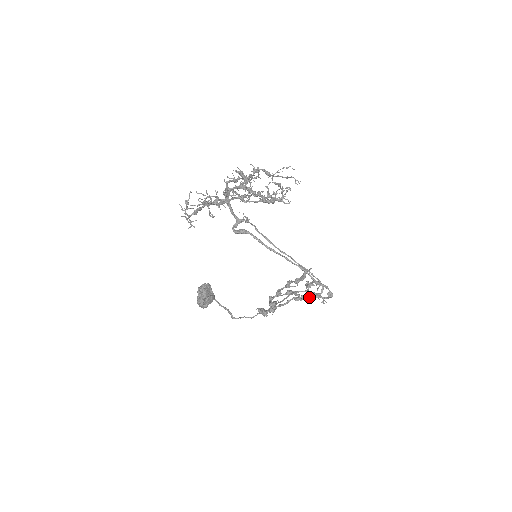
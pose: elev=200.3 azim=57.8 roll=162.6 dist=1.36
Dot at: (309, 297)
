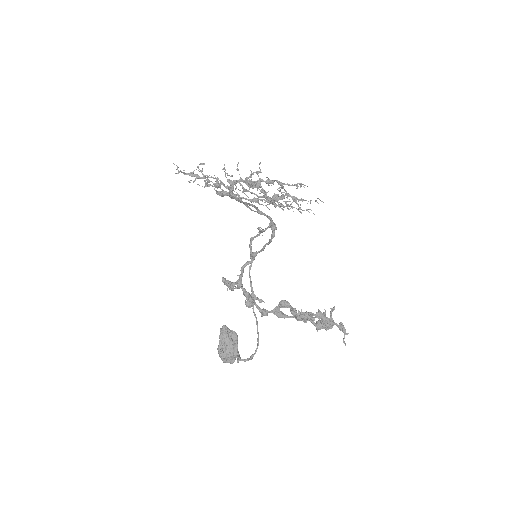
Dot at: (263, 247)
